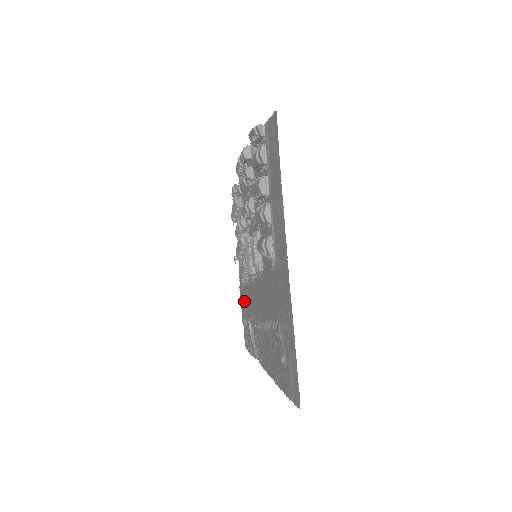
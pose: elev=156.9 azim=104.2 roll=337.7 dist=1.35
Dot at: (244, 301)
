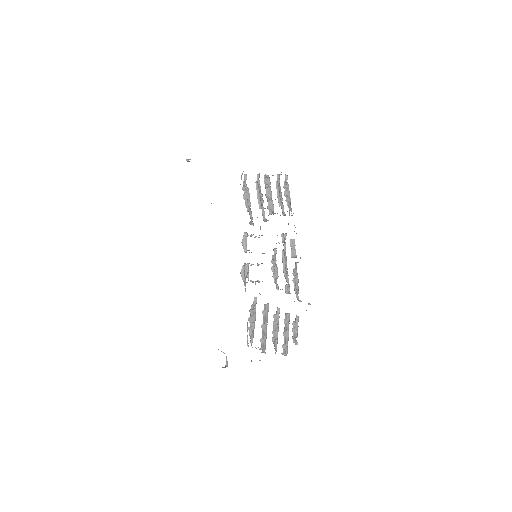
Dot at: occluded
